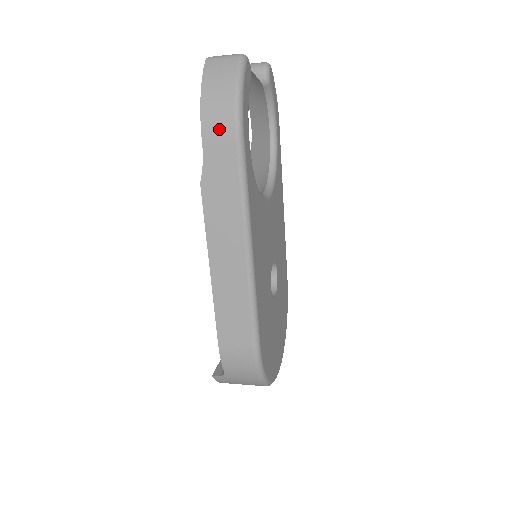
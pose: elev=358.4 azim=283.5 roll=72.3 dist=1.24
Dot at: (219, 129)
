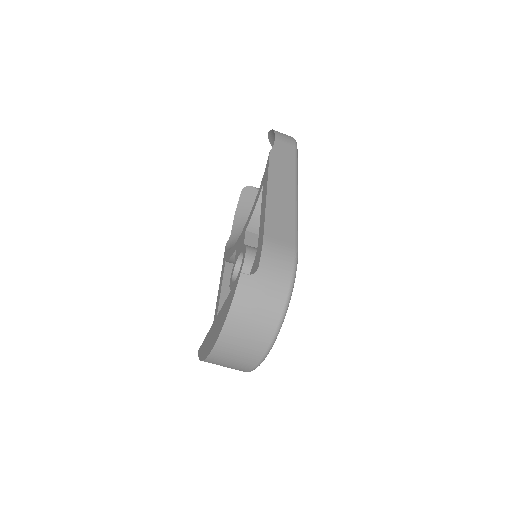
Dot at: (286, 139)
